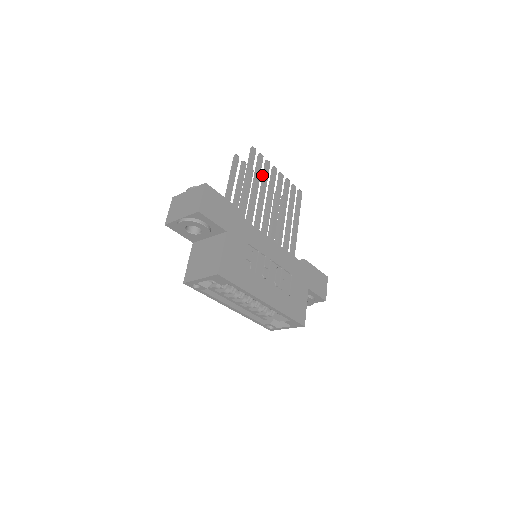
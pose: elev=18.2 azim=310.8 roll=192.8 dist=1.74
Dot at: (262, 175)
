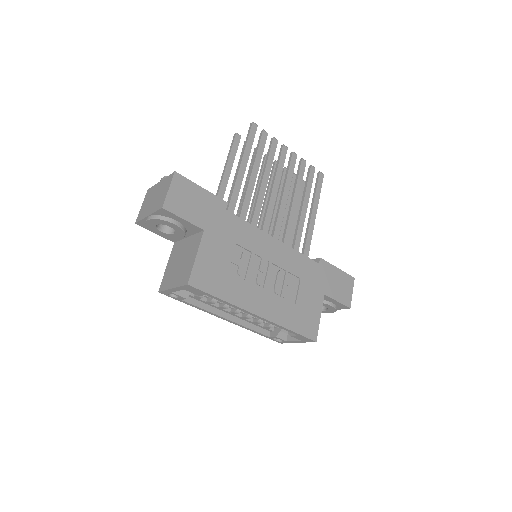
Dot at: (266, 157)
